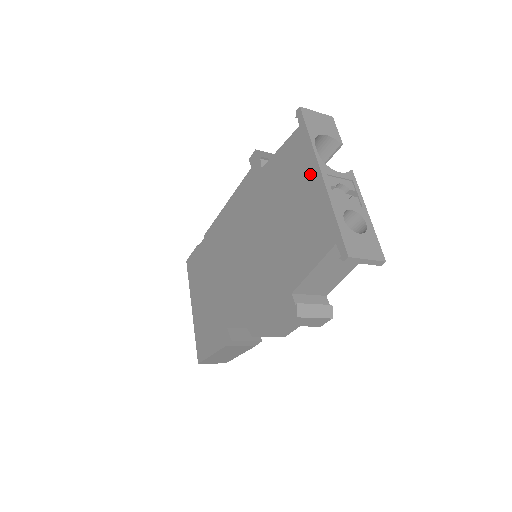
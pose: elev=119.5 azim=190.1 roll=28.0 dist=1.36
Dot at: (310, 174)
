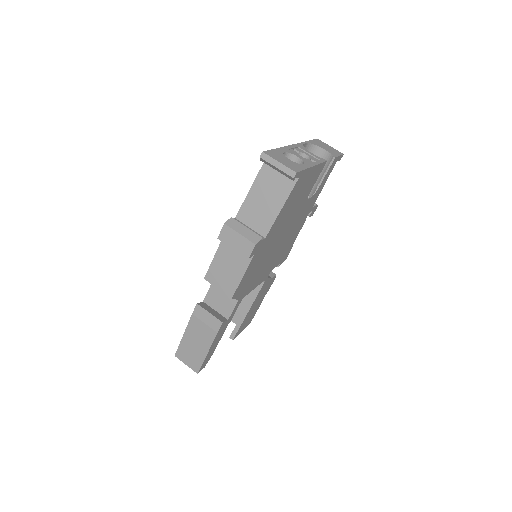
Dot at: occluded
